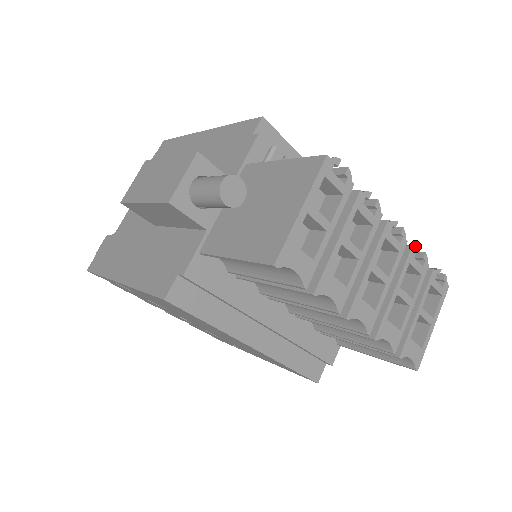
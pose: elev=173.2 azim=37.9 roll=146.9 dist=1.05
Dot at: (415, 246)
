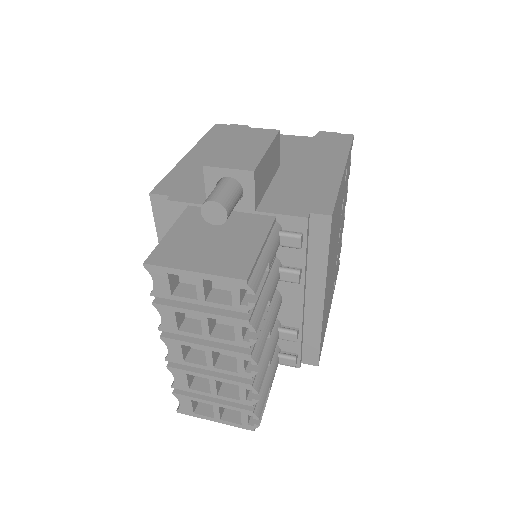
Dot at: (256, 388)
